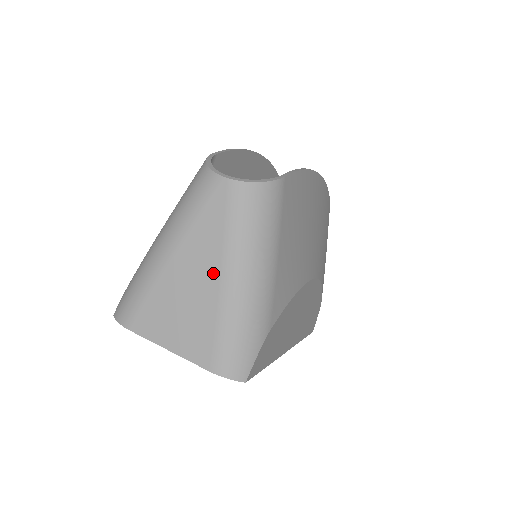
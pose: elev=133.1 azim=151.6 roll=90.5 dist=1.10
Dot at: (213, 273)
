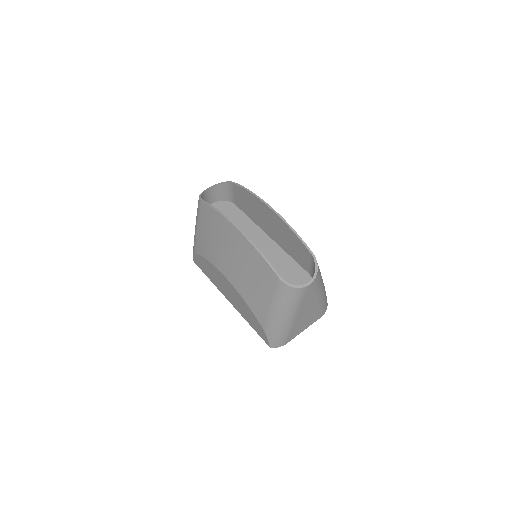
Dot at: (314, 304)
